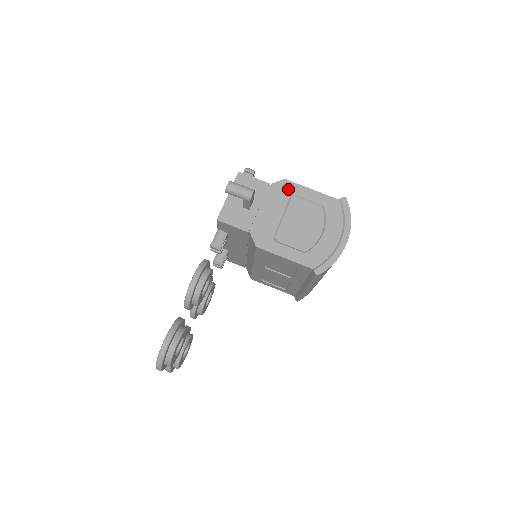
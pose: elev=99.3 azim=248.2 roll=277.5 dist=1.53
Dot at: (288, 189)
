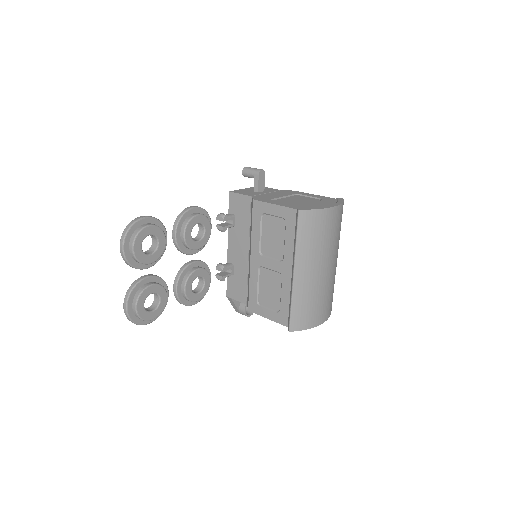
Dot at: (295, 192)
